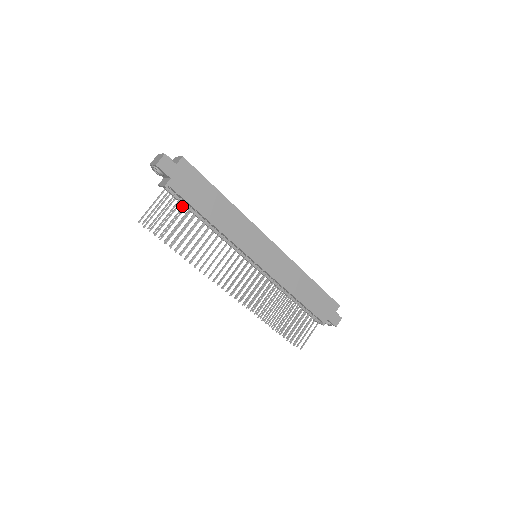
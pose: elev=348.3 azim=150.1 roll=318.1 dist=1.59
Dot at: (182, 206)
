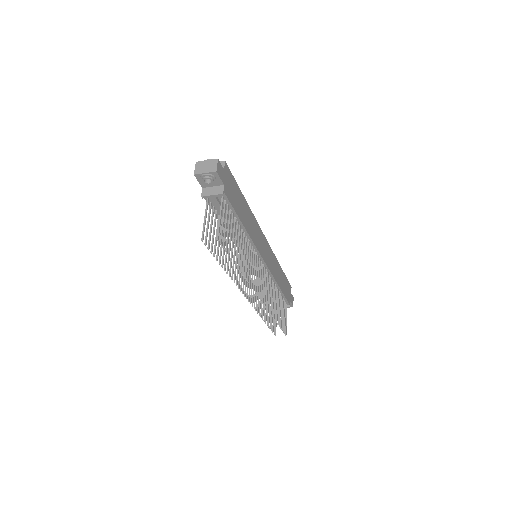
Dot at: (229, 214)
